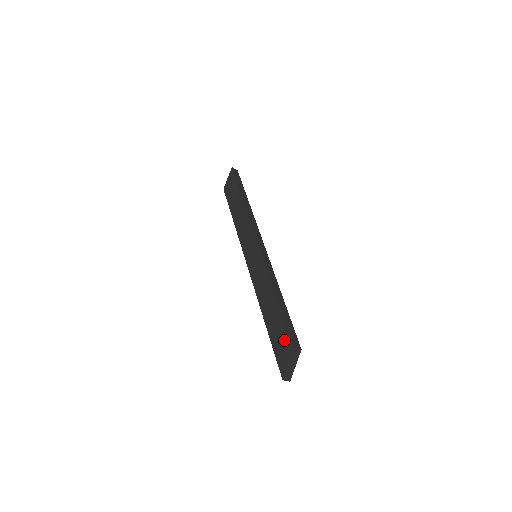
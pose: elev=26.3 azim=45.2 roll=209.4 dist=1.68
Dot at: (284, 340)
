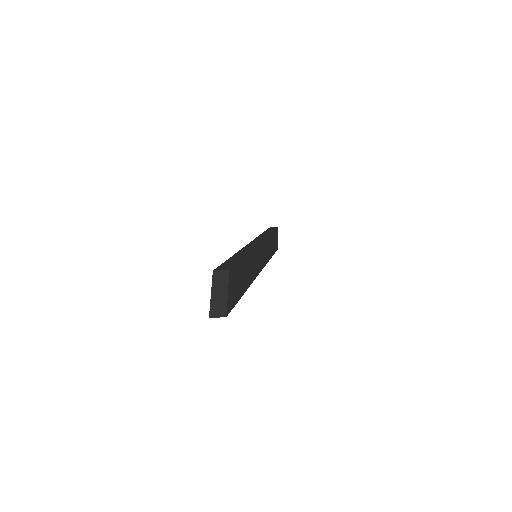
Dot at: occluded
